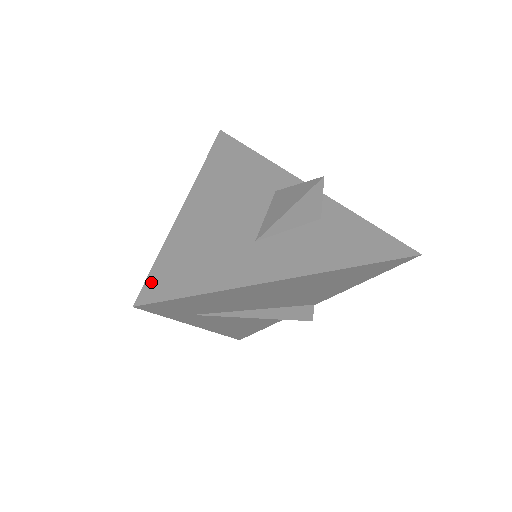
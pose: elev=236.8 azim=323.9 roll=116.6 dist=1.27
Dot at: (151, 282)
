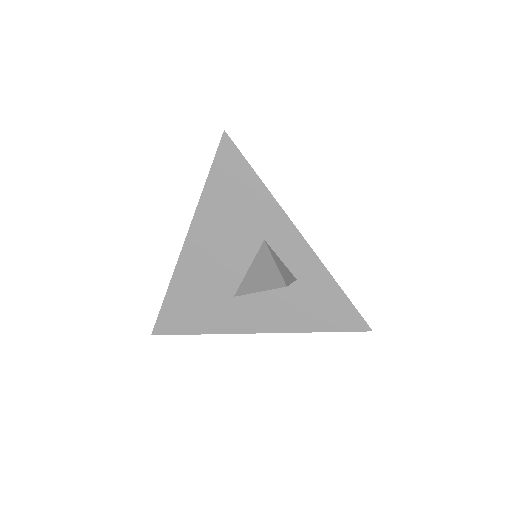
Dot at: (160, 320)
